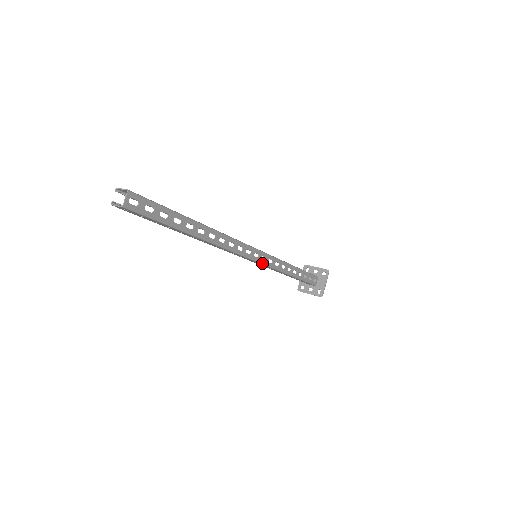
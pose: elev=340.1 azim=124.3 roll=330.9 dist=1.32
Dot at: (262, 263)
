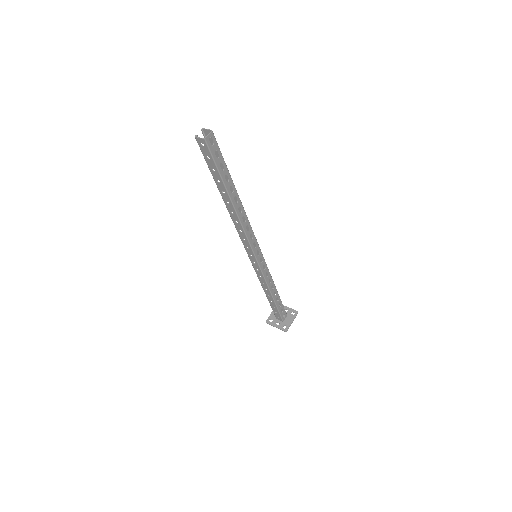
Dot at: (259, 264)
